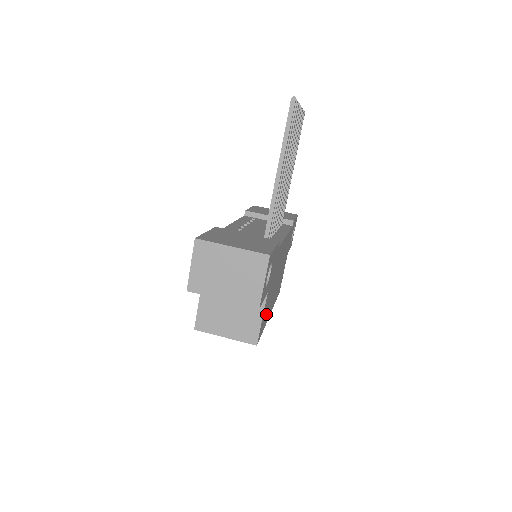
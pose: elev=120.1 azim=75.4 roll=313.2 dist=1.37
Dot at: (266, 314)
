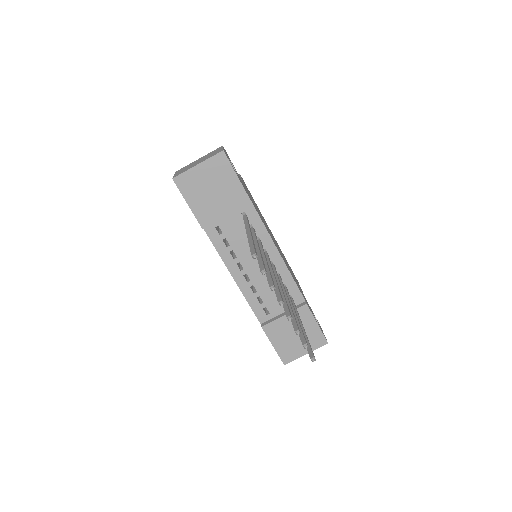
Dot at: occluded
